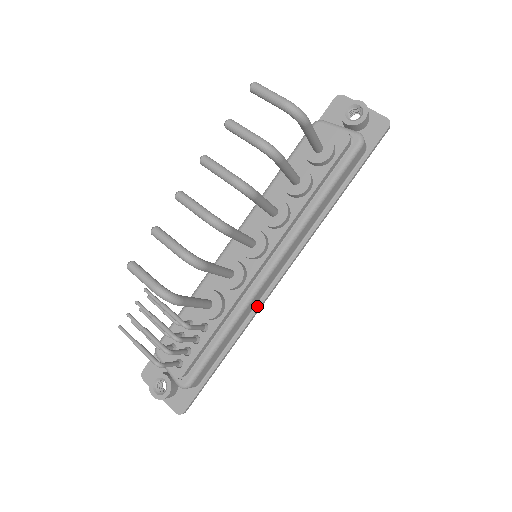
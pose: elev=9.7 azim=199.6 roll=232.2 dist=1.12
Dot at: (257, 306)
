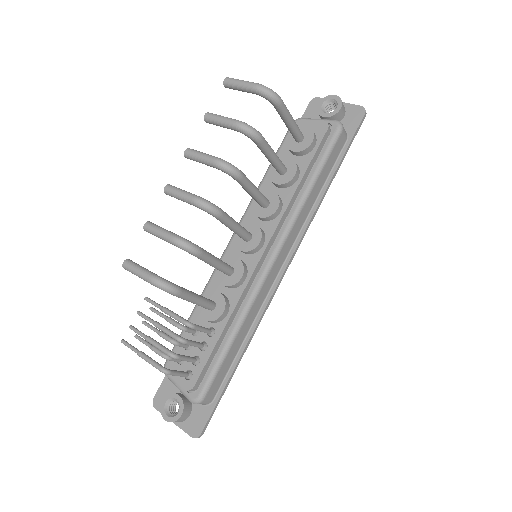
Dot at: (264, 305)
